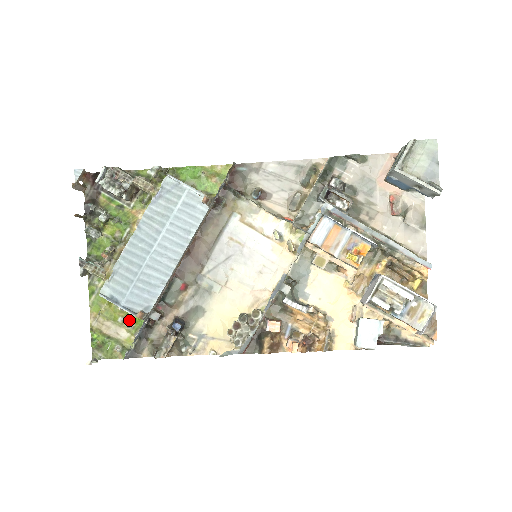
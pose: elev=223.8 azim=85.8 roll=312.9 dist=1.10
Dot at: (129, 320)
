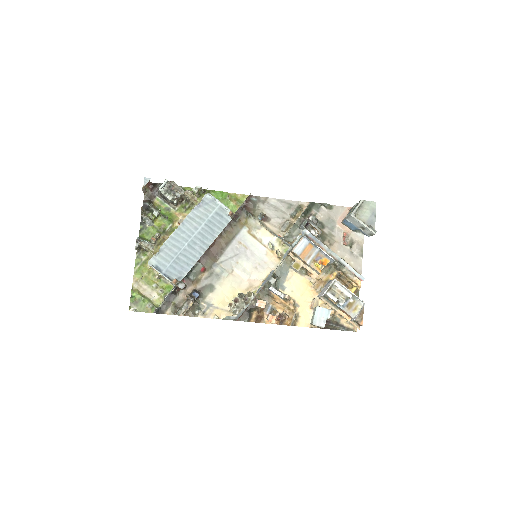
Dot at: (161, 287)
